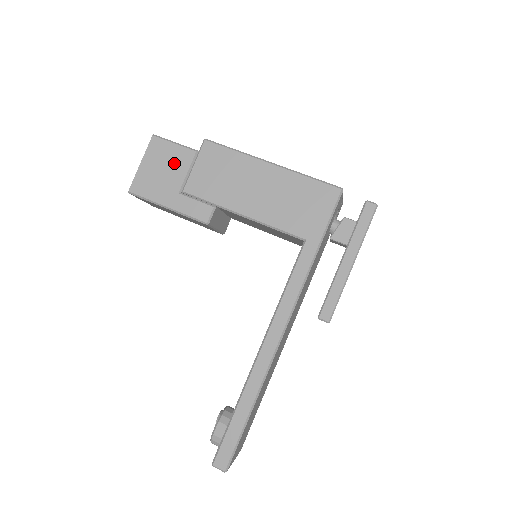
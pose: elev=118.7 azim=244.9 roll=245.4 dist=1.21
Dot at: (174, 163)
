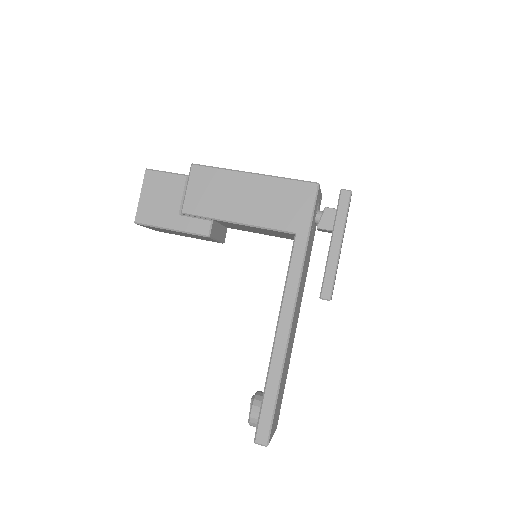
Dot at: (169, 190)
